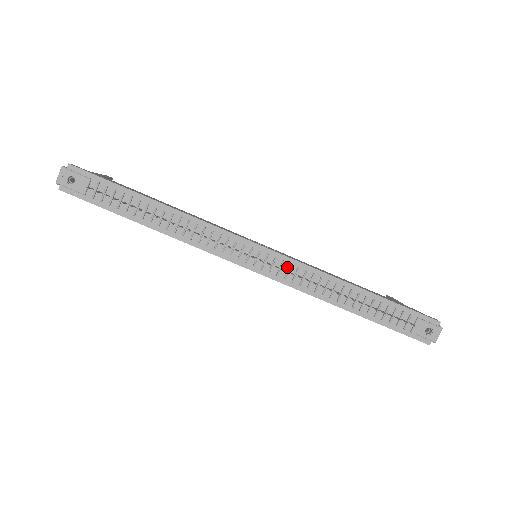
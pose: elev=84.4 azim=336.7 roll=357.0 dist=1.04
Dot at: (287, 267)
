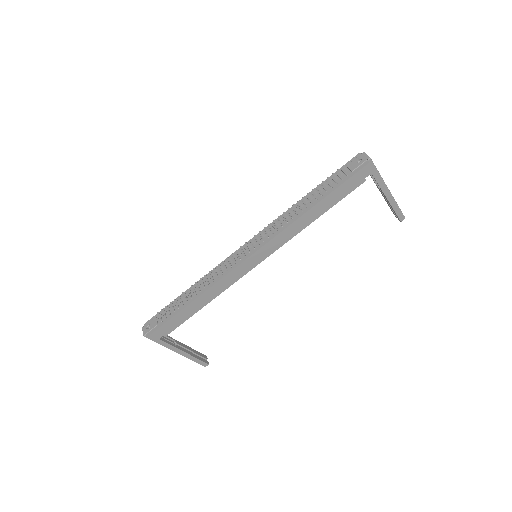
Dot at: (265, 234)
